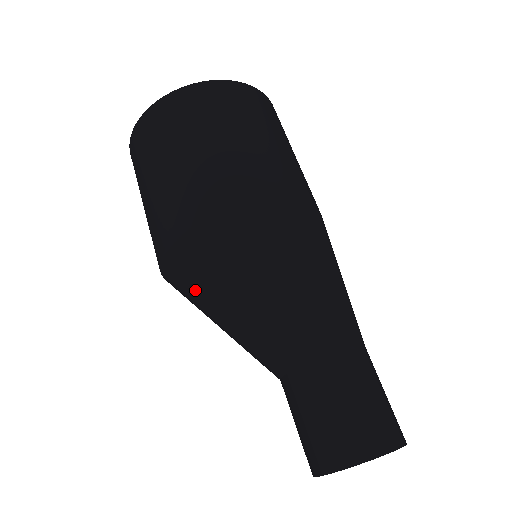
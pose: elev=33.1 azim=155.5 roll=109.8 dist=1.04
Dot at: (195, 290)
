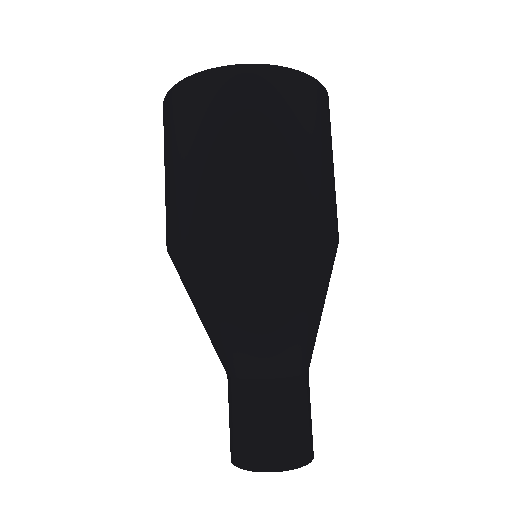
Dot at: (236, 279)
